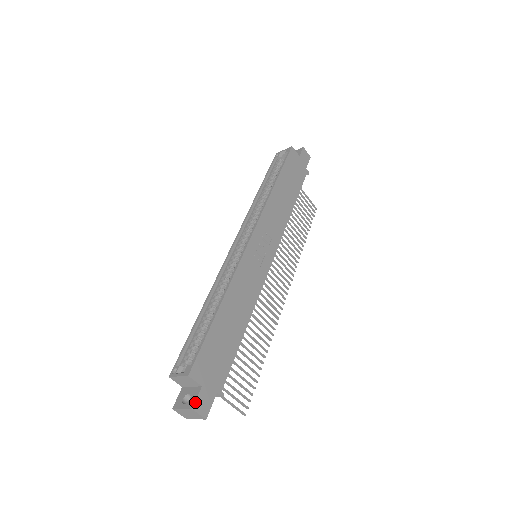
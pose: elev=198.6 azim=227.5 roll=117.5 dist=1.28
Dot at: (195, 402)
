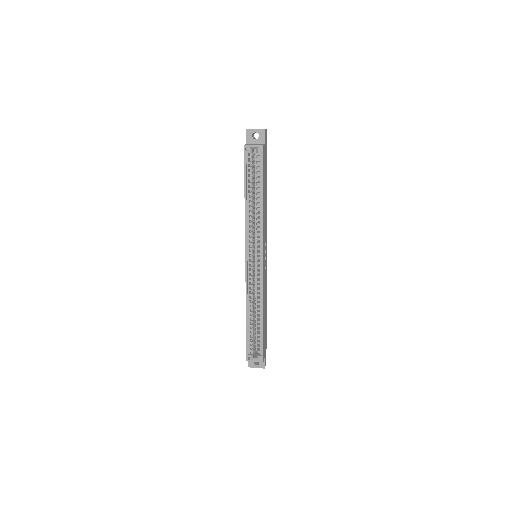
Dot at: occluded
